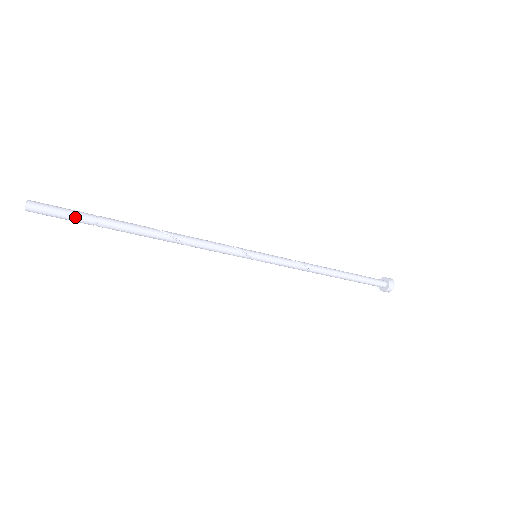
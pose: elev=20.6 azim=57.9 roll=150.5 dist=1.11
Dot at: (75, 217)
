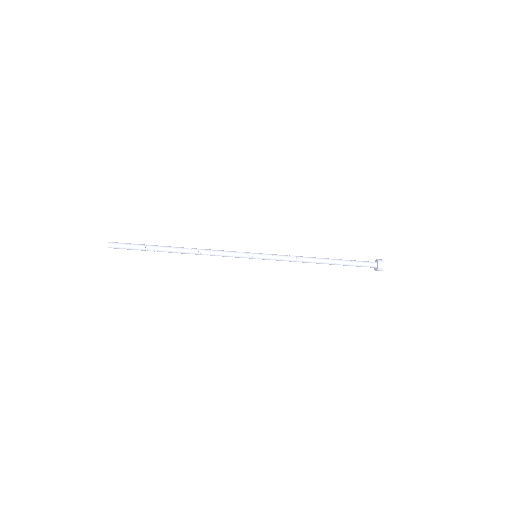
Dot at: (134, 246)
